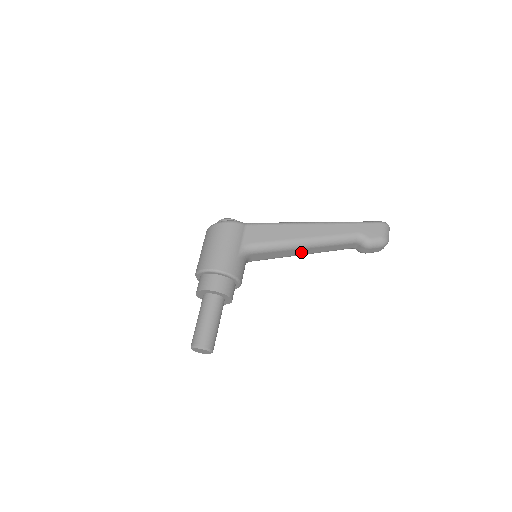
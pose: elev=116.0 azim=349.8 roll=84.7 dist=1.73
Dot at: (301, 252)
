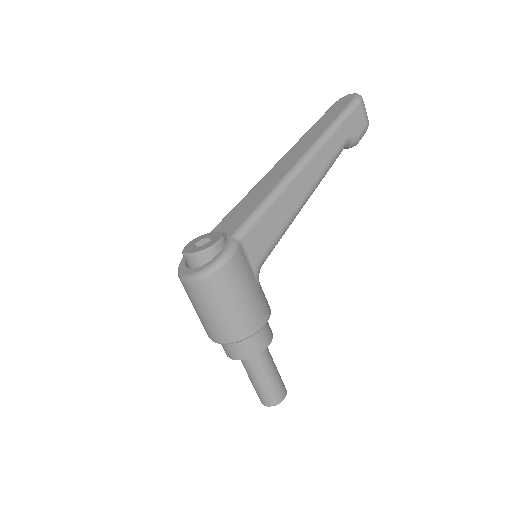
Dot at: occluded
